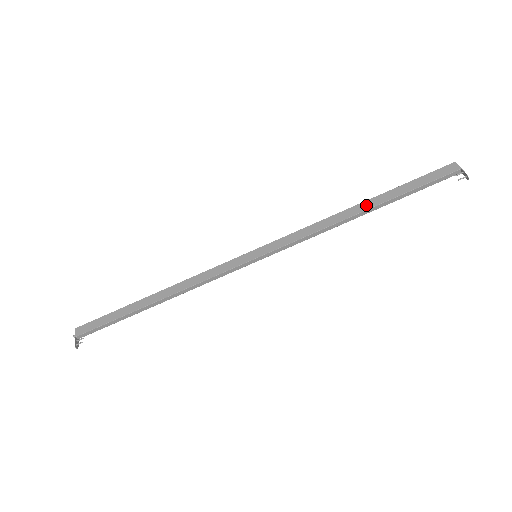
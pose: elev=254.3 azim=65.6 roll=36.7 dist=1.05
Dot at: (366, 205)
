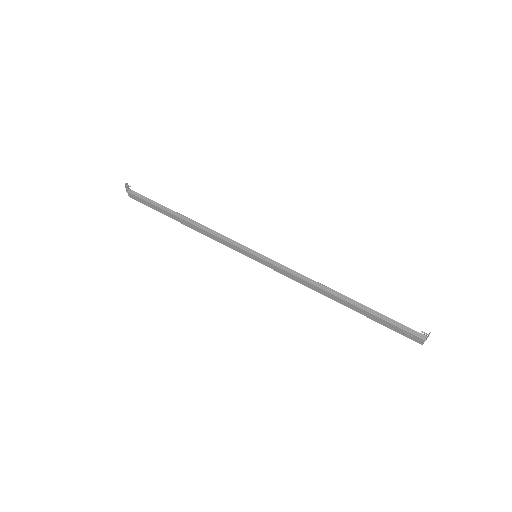
Dot at: (346, 299)
